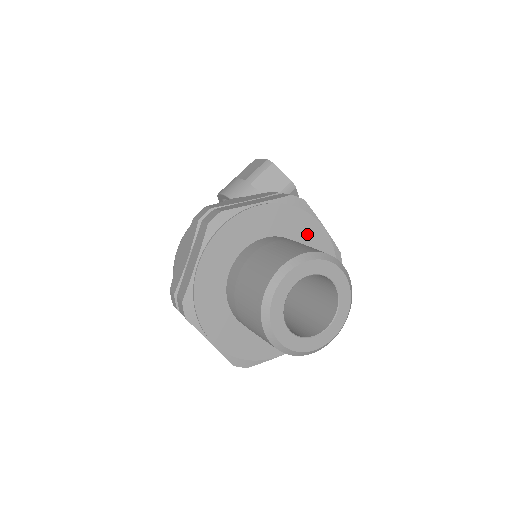
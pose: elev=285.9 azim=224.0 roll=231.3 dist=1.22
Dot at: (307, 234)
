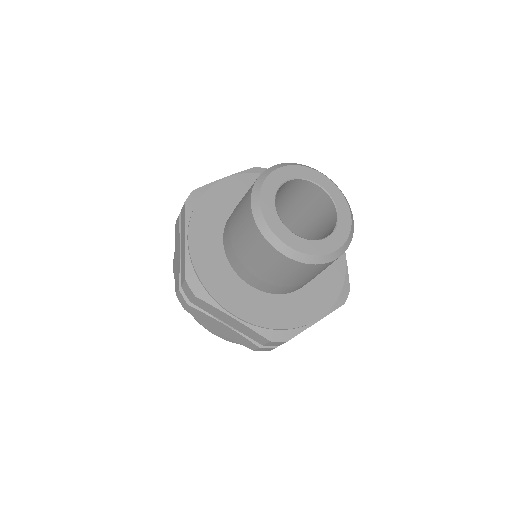
Dot at: occluded
